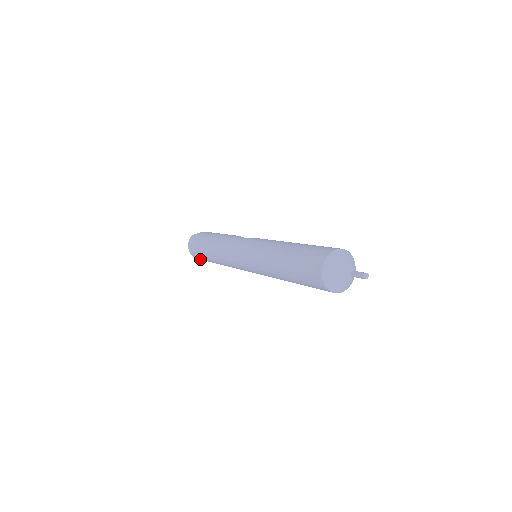
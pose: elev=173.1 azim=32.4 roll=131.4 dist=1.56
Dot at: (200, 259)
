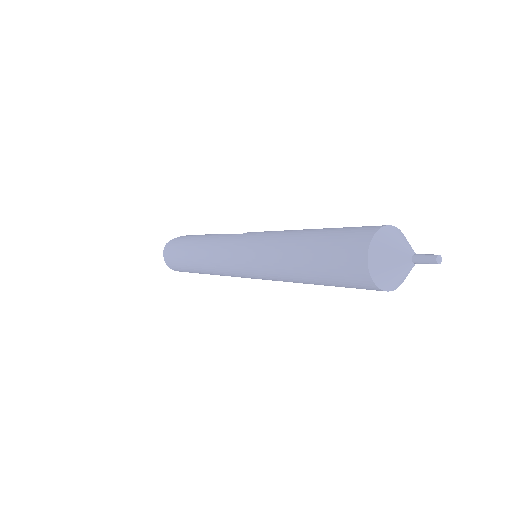
Dot at: (181, 271)
